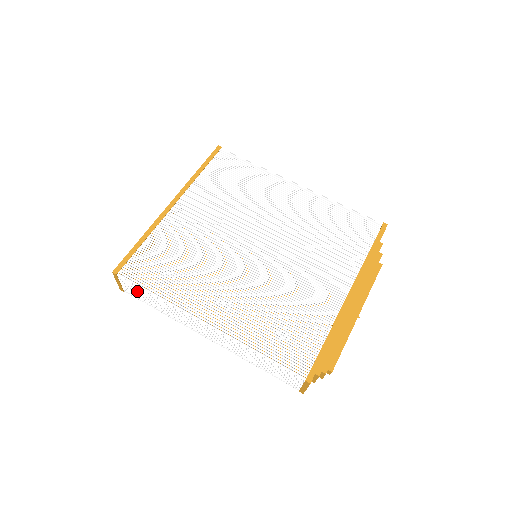
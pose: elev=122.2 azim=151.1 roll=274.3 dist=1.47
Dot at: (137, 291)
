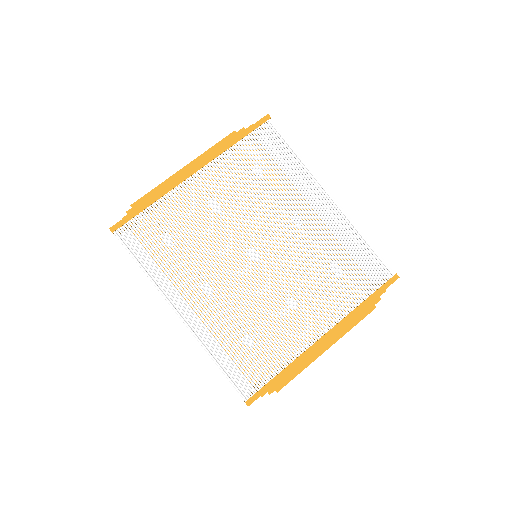
Dot at: occluded
